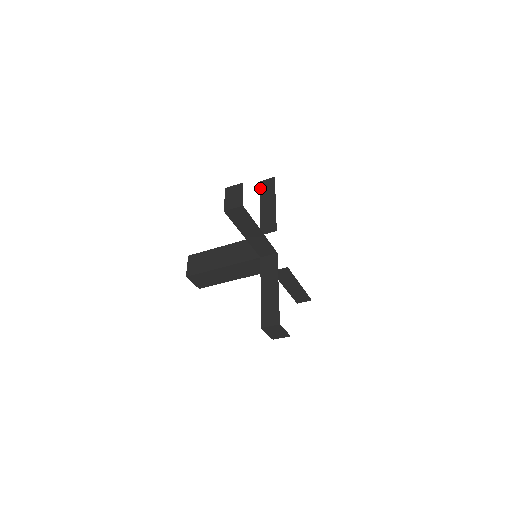
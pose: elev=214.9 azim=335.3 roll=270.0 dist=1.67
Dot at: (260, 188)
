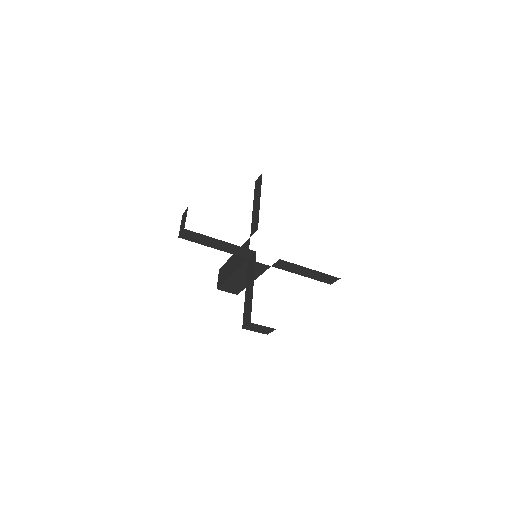
Dot at: occluded
